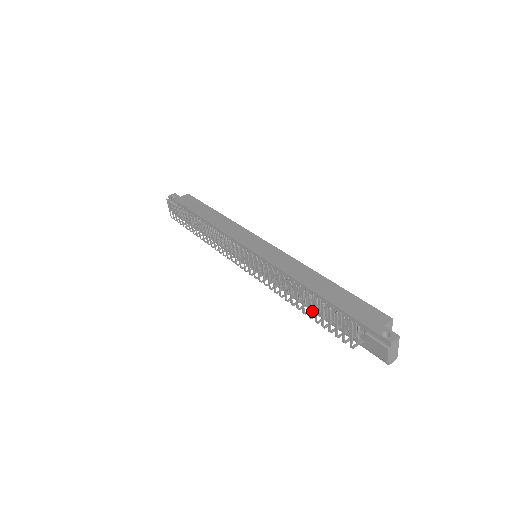
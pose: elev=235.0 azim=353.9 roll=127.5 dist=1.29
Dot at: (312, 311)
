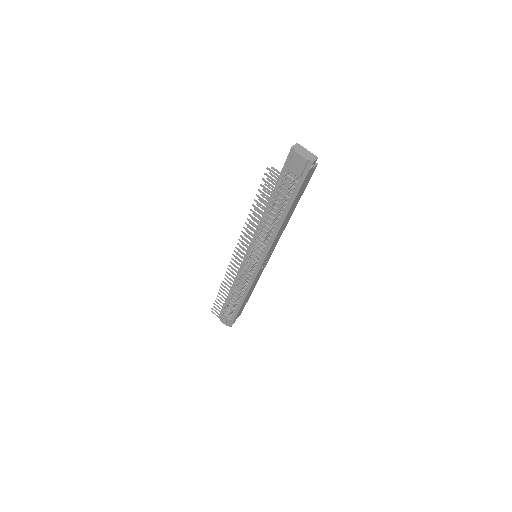
Dot at: (284, 220)
